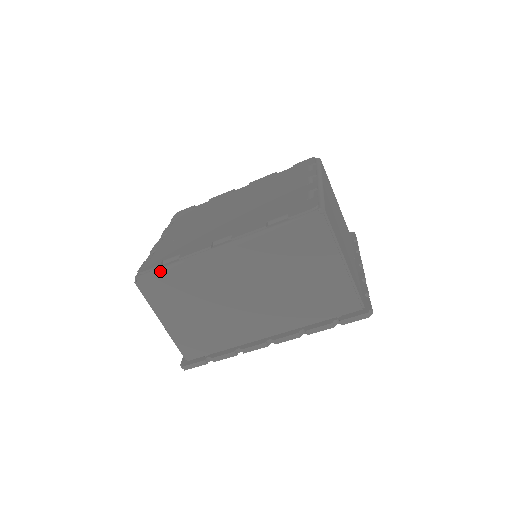
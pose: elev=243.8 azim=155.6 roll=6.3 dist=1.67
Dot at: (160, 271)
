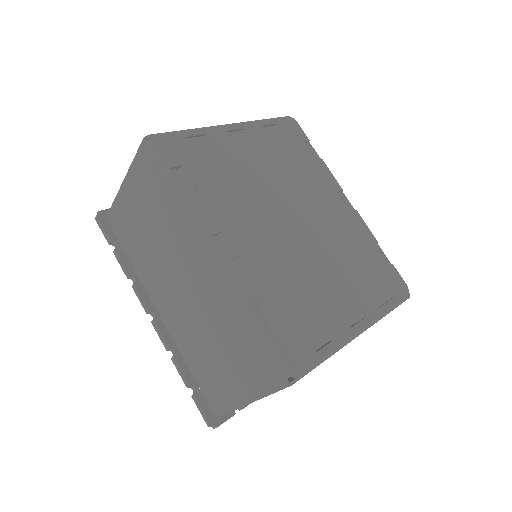
Dot at: (165, 171)
